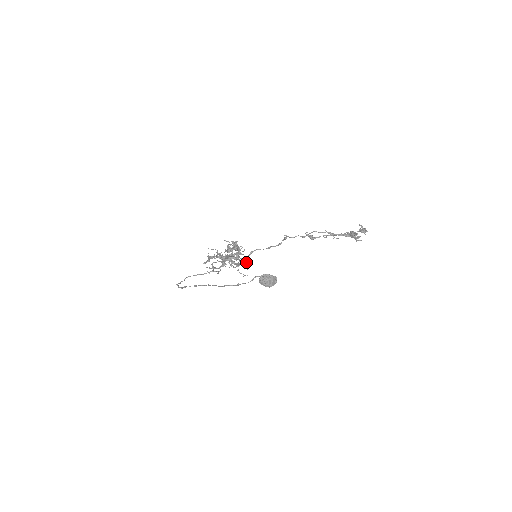
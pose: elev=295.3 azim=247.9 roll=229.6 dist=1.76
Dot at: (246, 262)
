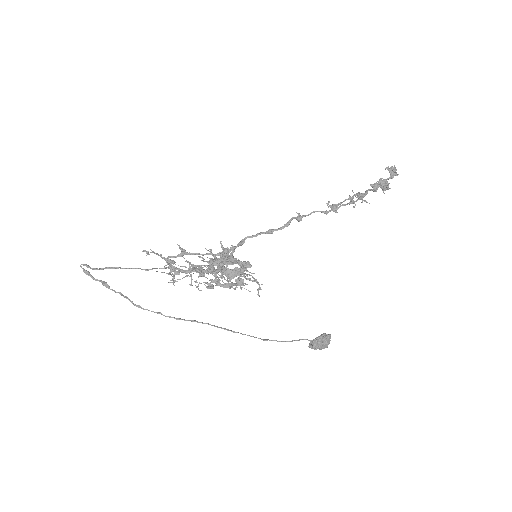
Dot at: occluded
